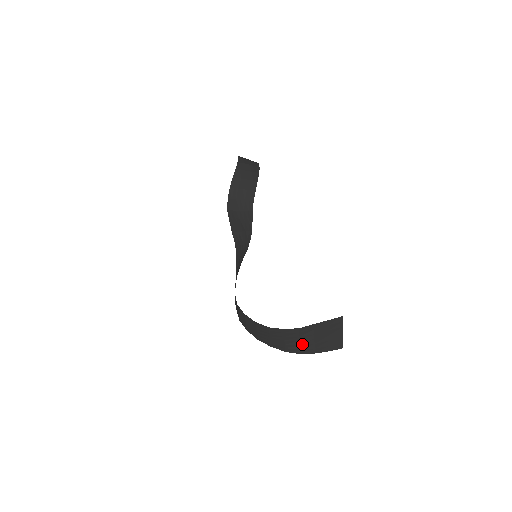
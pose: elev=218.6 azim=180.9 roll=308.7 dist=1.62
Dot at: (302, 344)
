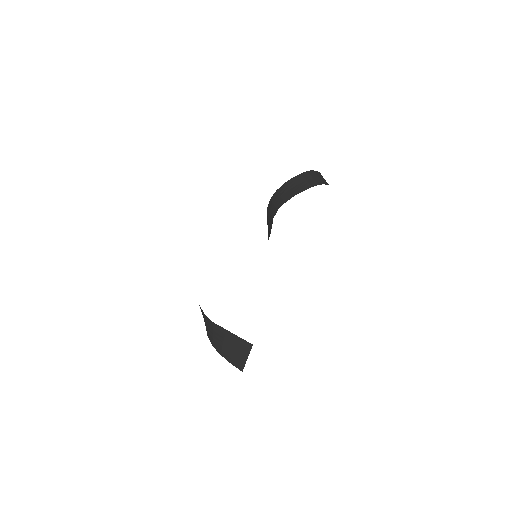
Dot at: (215, 338)
